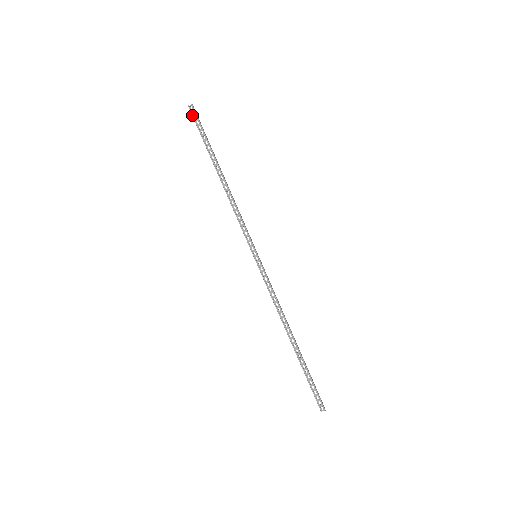
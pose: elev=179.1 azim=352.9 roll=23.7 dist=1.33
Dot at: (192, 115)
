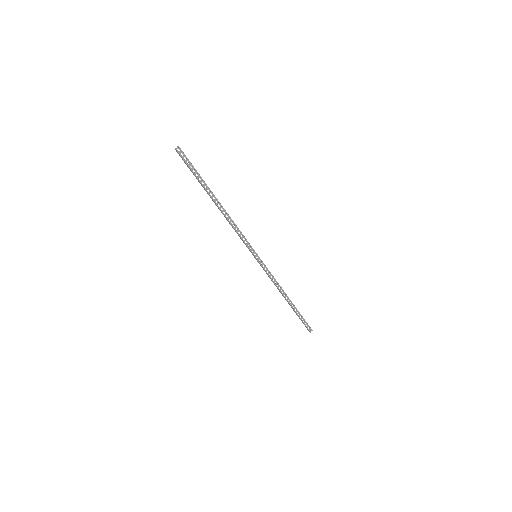
Dot at: (182, 158)
